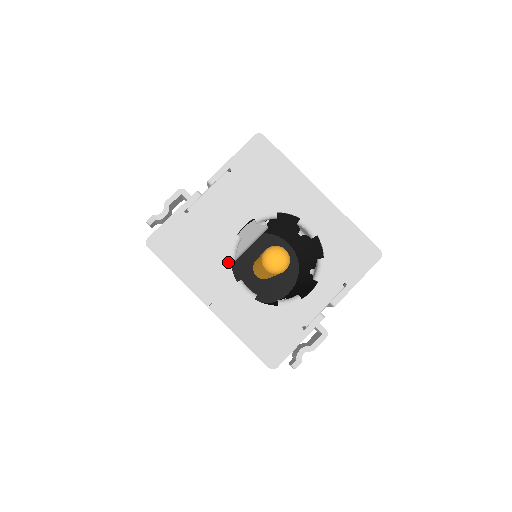
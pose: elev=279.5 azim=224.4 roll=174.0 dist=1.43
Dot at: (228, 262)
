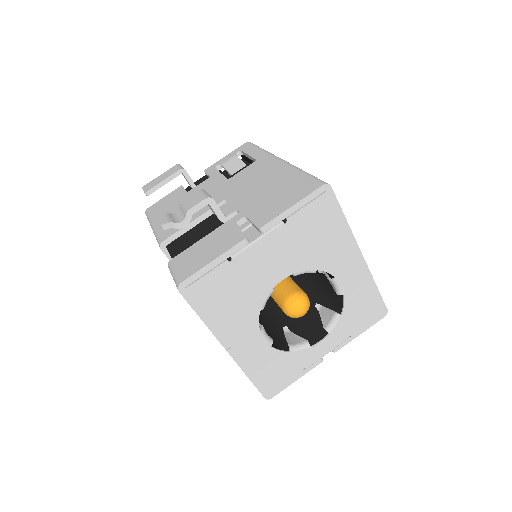
Dot at: (257, 313)
